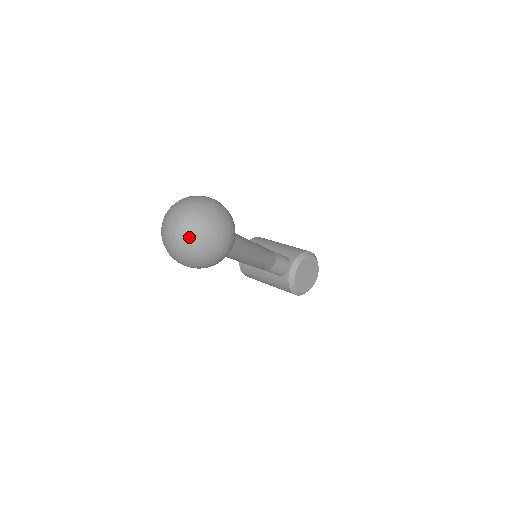
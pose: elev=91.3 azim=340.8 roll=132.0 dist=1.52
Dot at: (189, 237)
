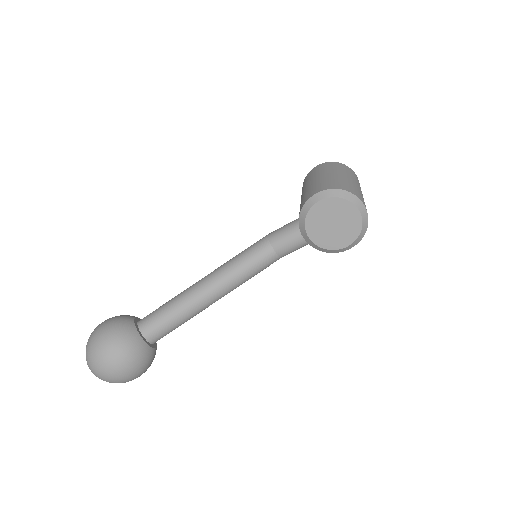
Dot at: occluded
